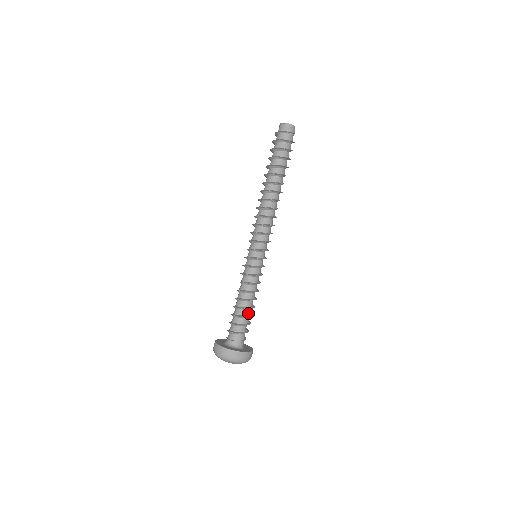
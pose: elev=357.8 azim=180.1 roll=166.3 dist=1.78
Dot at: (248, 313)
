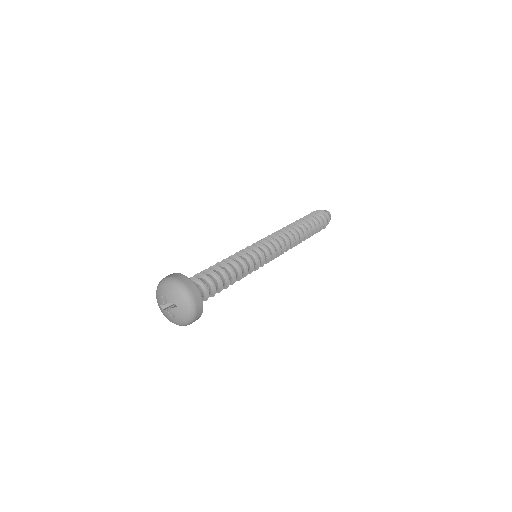
Dot at: occluded
